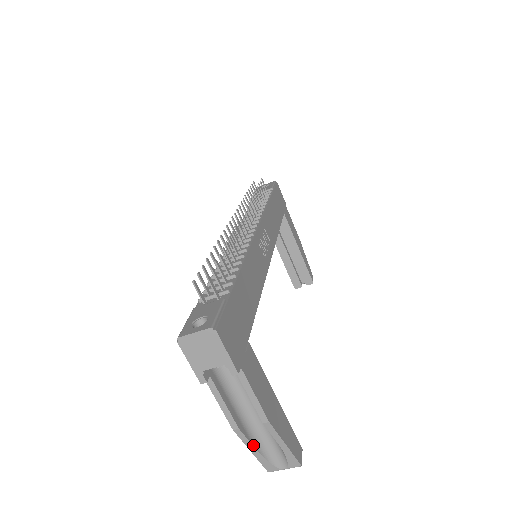
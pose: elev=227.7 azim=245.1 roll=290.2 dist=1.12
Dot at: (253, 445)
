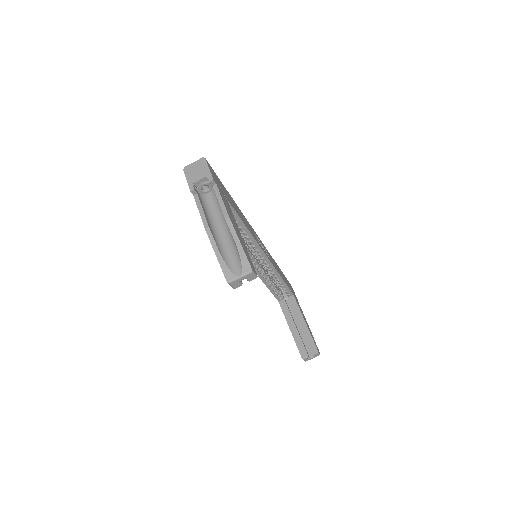
Dot at: (217, 247)
